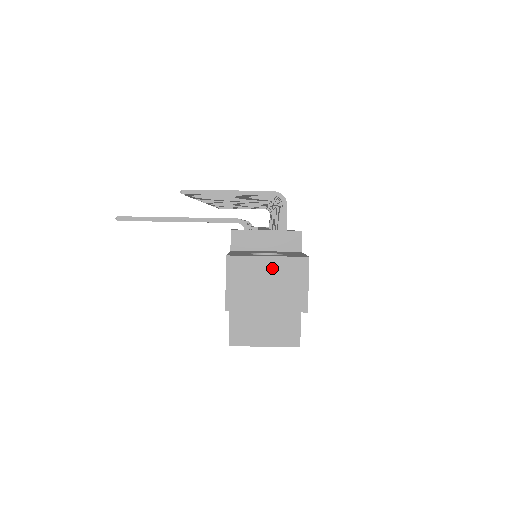
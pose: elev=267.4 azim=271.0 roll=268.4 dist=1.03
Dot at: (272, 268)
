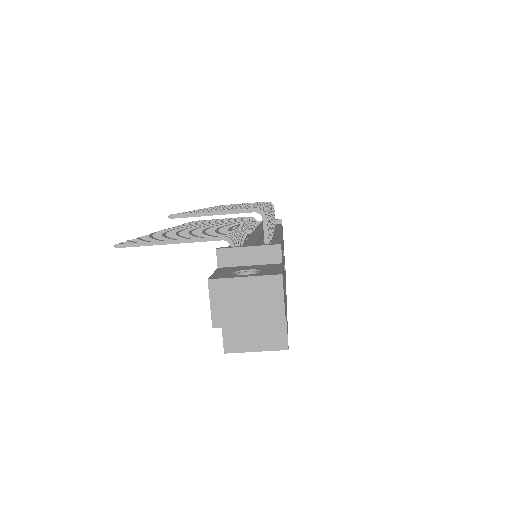
Dot at: (250, 287)
